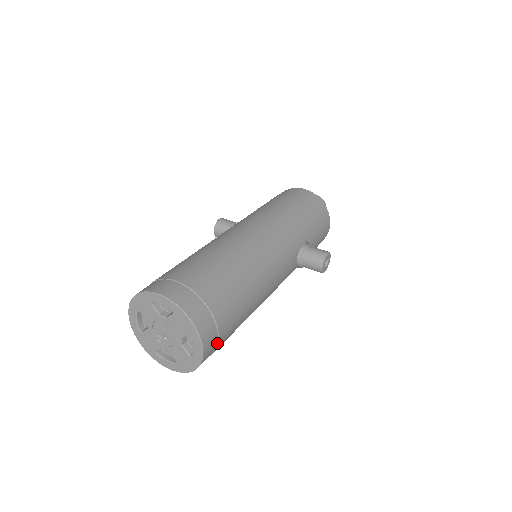
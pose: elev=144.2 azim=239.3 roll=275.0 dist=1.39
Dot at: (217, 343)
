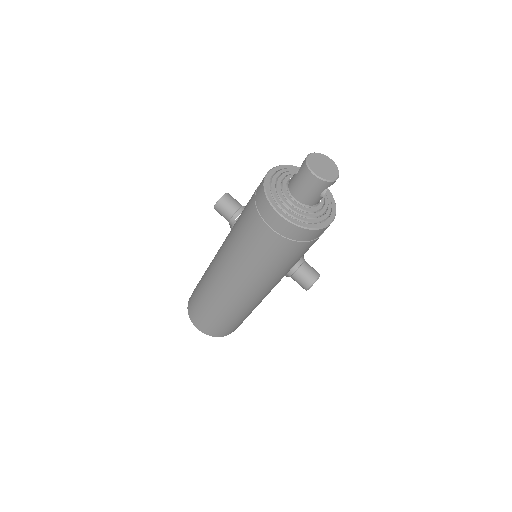
Dot at: occluded
